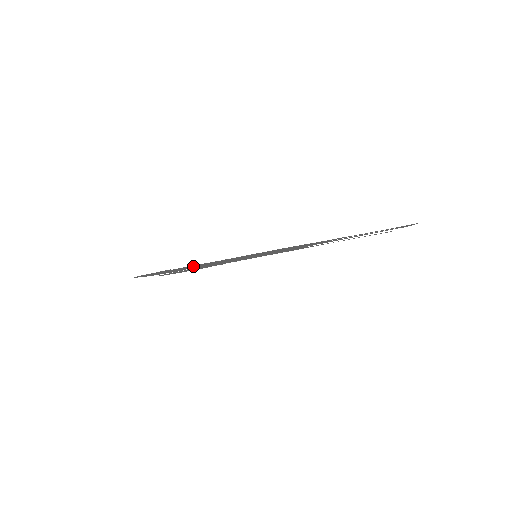
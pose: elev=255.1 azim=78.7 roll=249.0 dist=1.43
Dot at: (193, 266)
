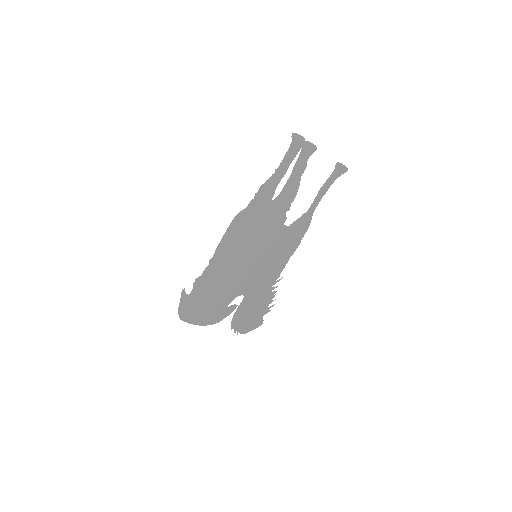
Dot at: (210, 287)
